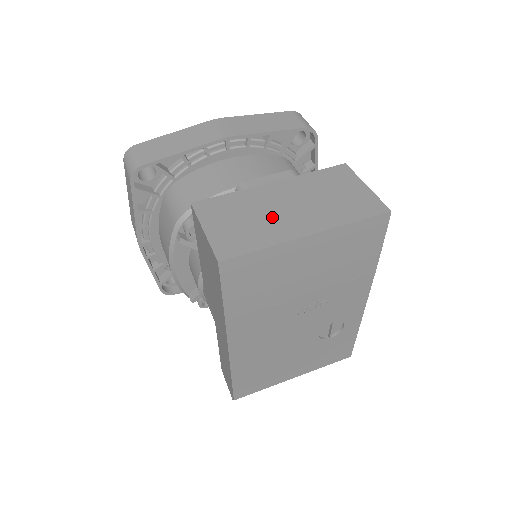
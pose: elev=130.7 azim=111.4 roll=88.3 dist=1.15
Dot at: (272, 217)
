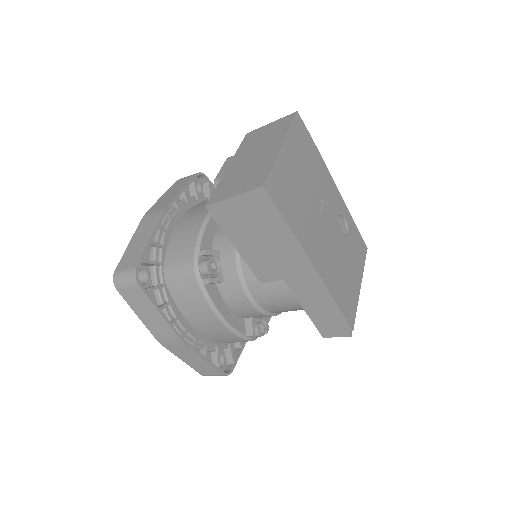
Dot at: (254, 163)
